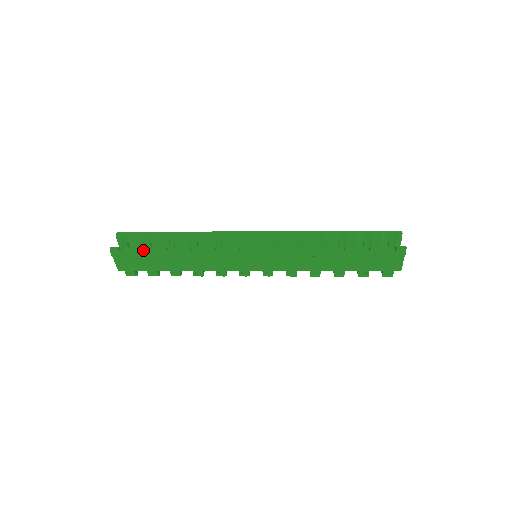
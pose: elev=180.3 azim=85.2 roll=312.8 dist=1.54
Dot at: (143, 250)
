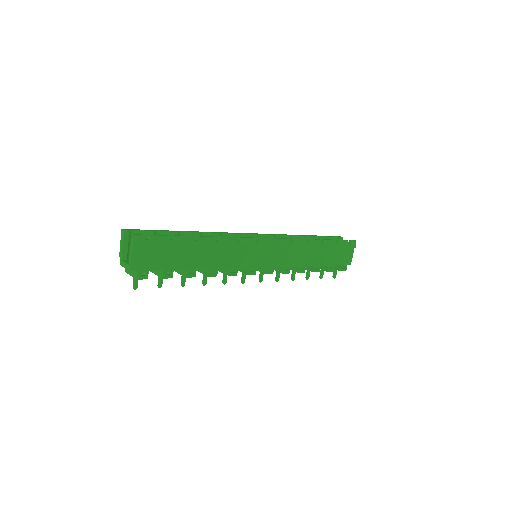
Dot at: (169, 239)
